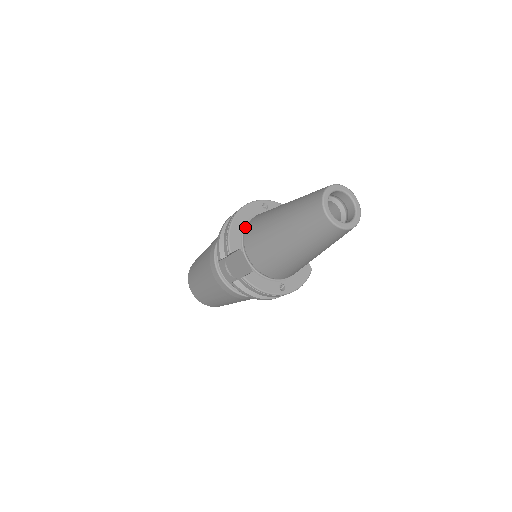
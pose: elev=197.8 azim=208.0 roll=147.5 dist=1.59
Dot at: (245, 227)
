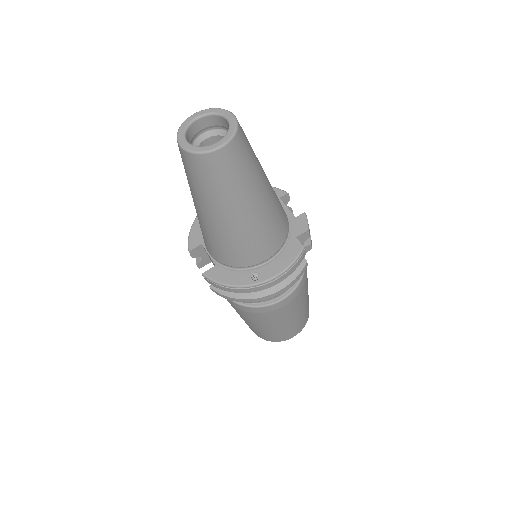
Dot at: occluded
